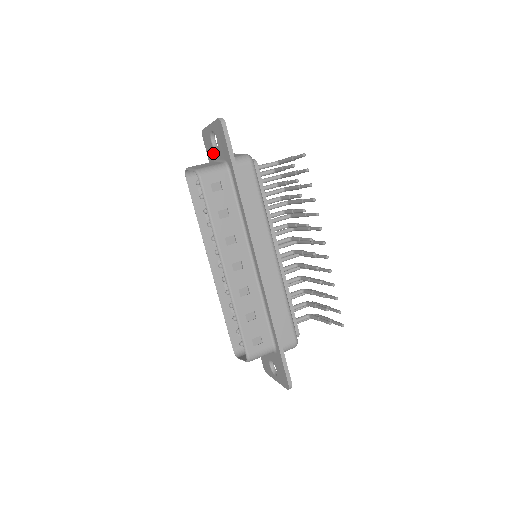
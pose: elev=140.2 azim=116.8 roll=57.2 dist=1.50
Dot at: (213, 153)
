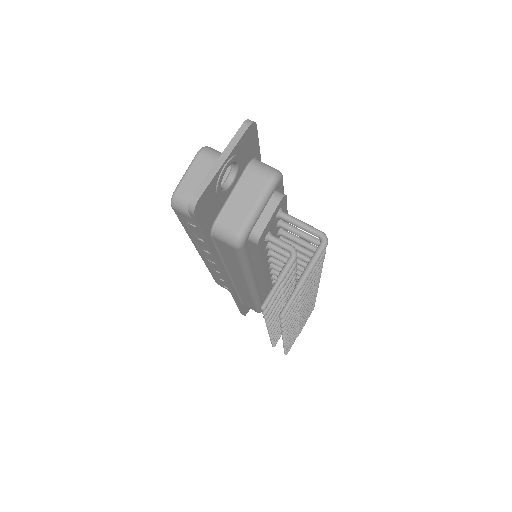
Dot at: occluded
